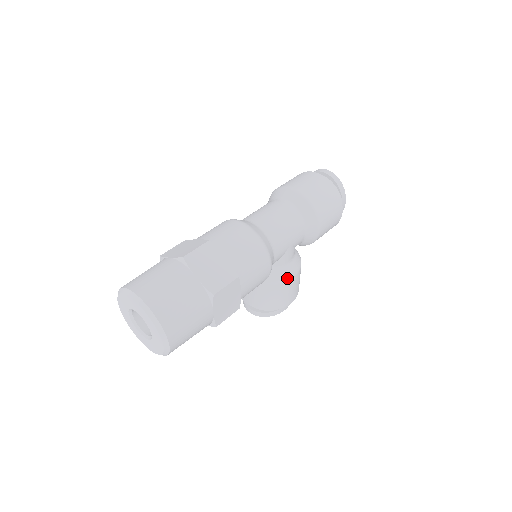
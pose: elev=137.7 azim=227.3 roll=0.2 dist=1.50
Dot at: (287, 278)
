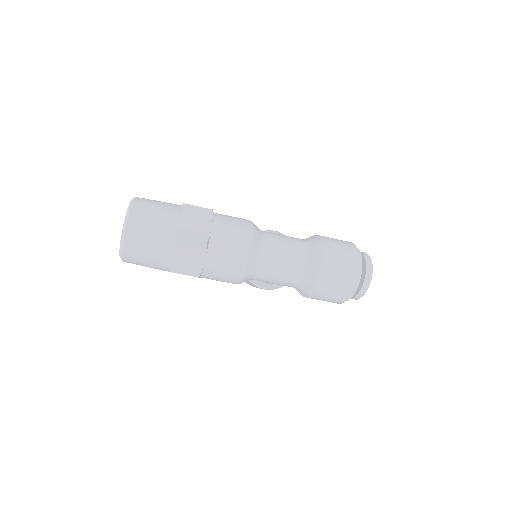
Dot at: (258, 286)
